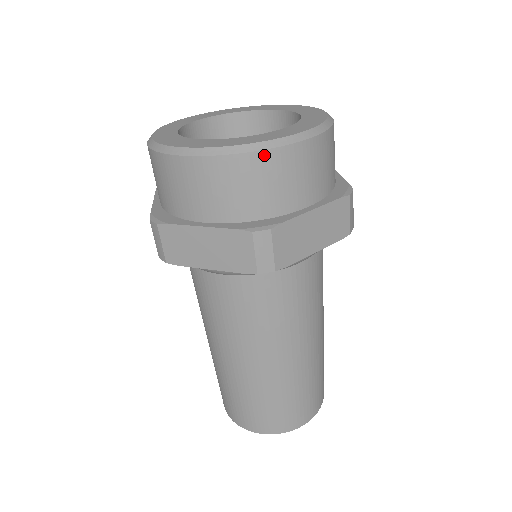
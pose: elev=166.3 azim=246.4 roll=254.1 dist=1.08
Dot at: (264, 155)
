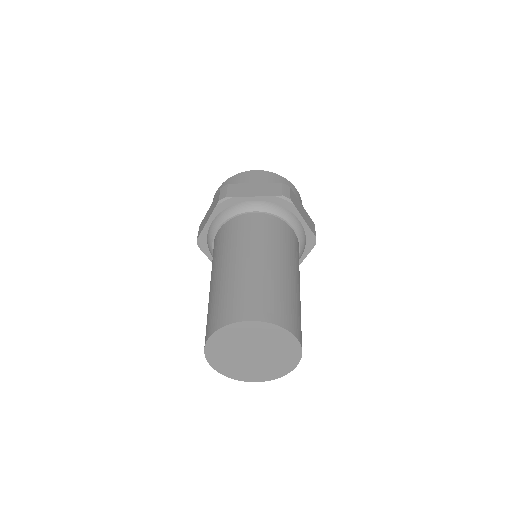
Dot at: (285, 179)
